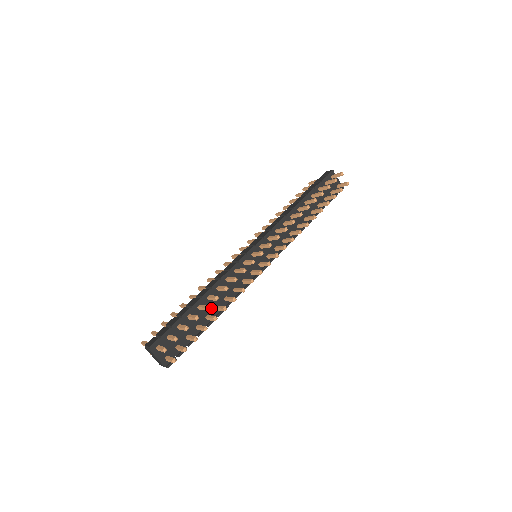
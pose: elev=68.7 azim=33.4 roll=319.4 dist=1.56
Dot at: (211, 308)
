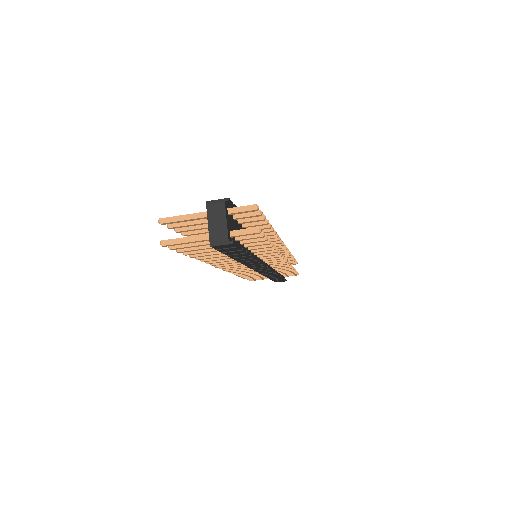
Dot at: occluded
